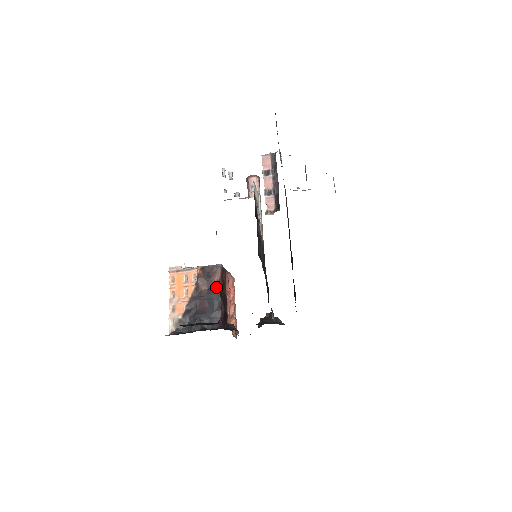
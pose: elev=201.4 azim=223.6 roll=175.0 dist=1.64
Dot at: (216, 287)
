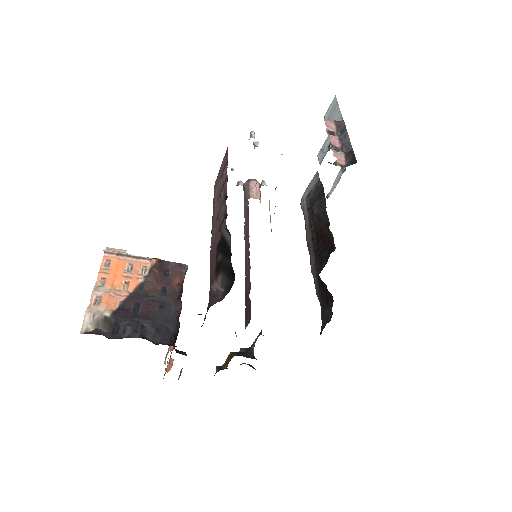
Dot at: (175, 290)
